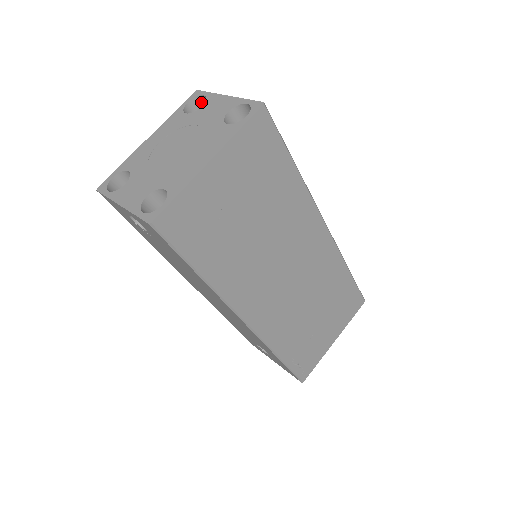
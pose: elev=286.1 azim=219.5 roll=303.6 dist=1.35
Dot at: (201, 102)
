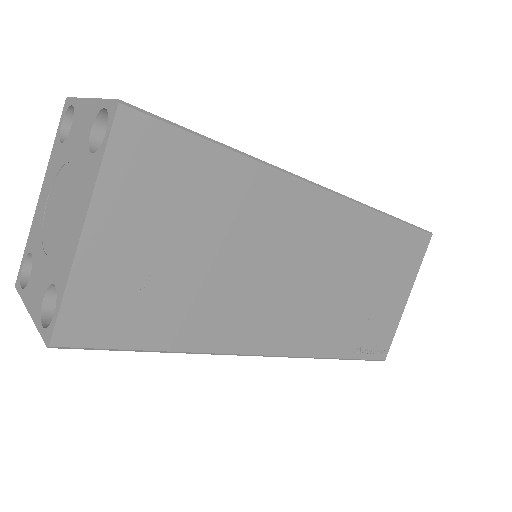
Dot at: occluded
